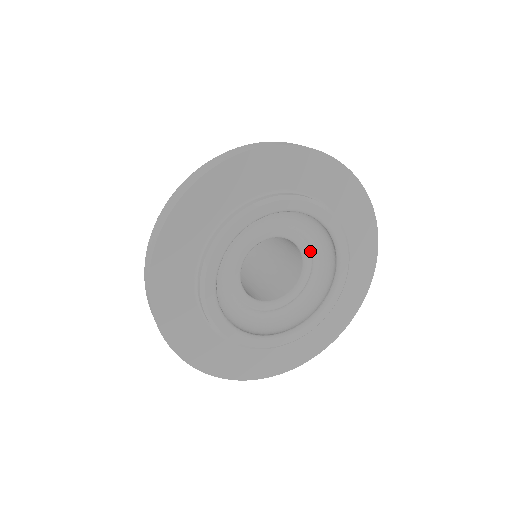
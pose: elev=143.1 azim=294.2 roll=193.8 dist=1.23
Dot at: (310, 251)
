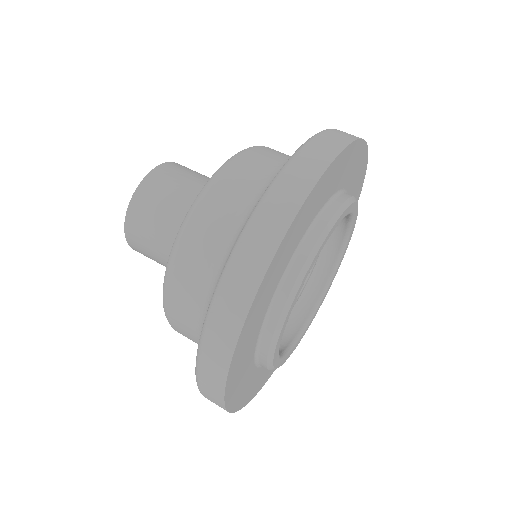
Dot at: occluded
